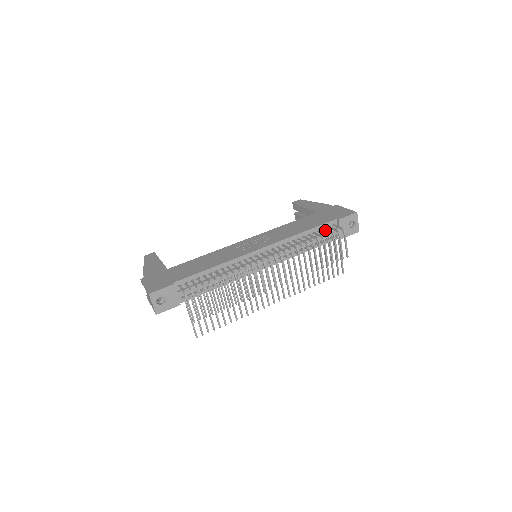
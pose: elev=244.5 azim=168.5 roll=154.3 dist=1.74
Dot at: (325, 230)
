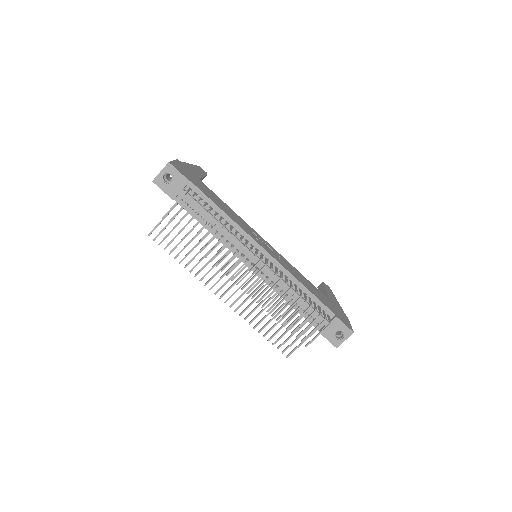
Dot at: (319, 308)
